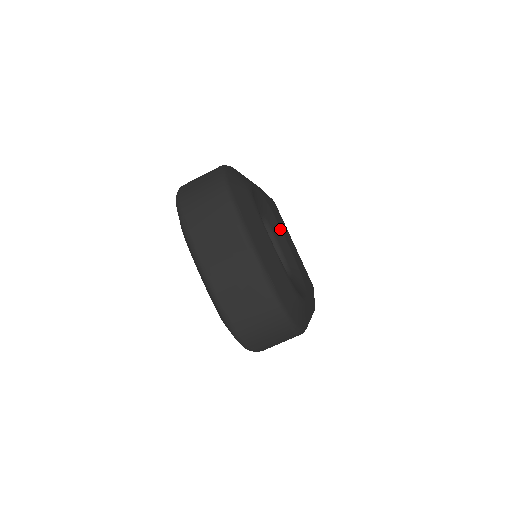
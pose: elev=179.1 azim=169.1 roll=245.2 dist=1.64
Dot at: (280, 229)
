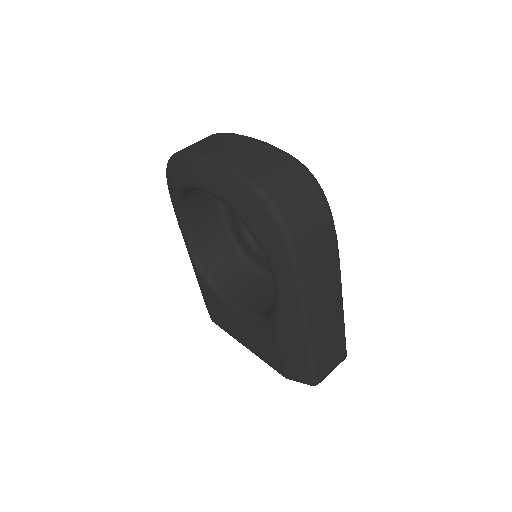
Dot at: occluded
